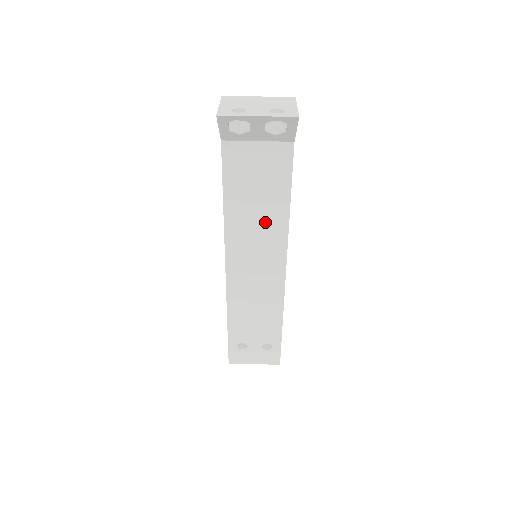
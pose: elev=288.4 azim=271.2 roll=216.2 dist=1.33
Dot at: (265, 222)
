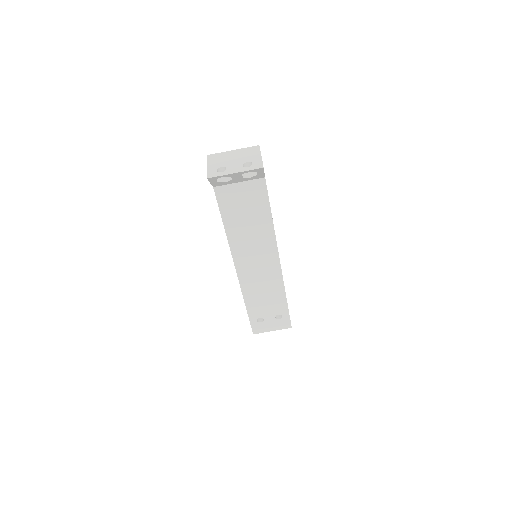
Dot at: (257, 233)
